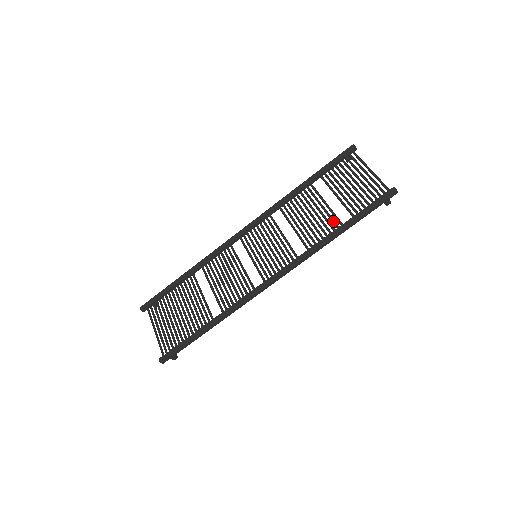
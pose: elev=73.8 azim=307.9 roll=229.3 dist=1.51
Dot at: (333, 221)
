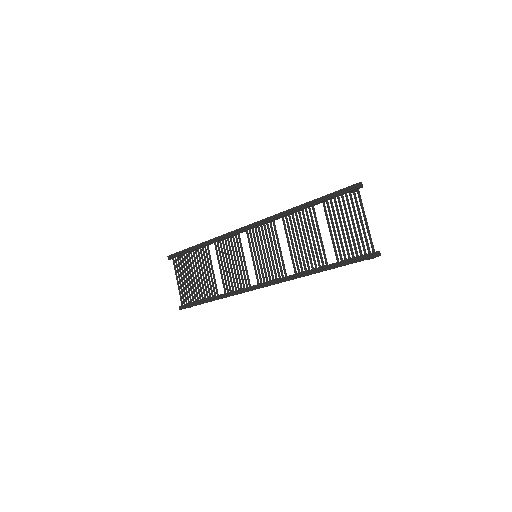
Dot at: (320, 257)
